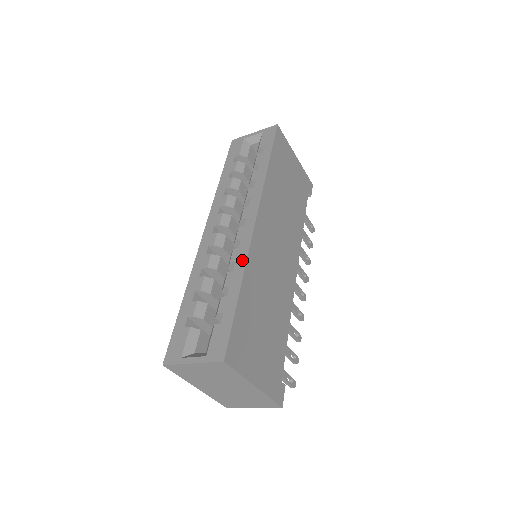
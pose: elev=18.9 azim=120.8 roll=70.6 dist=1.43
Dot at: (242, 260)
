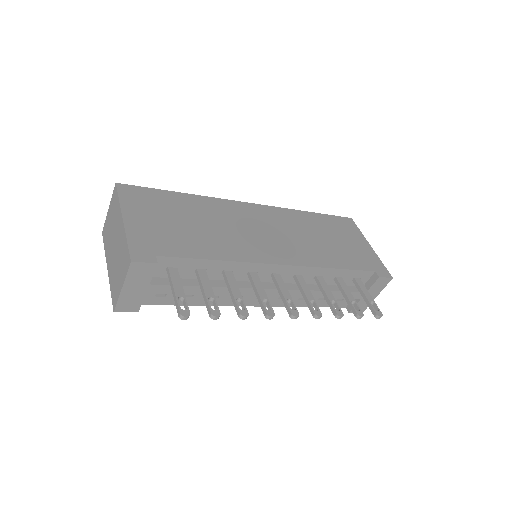
Dot at: occluded
